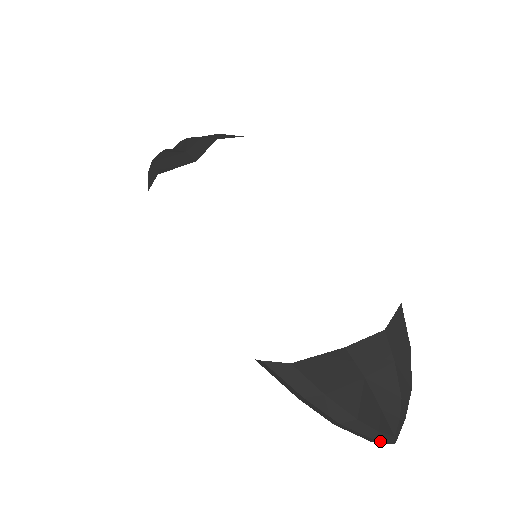
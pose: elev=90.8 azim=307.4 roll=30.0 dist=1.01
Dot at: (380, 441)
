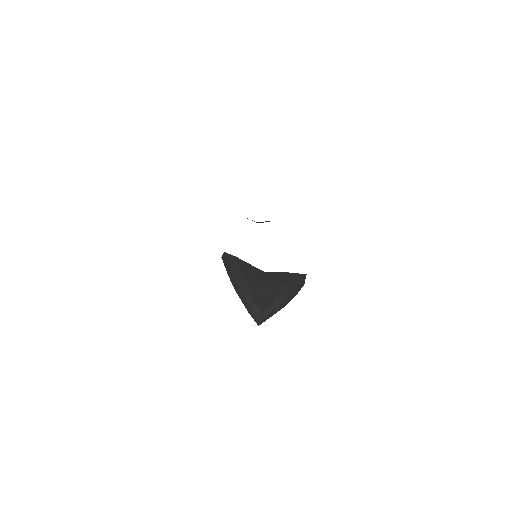
Dot at: (253, 312)
